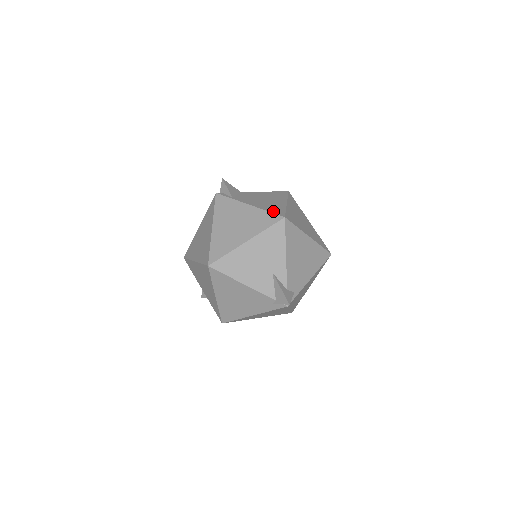
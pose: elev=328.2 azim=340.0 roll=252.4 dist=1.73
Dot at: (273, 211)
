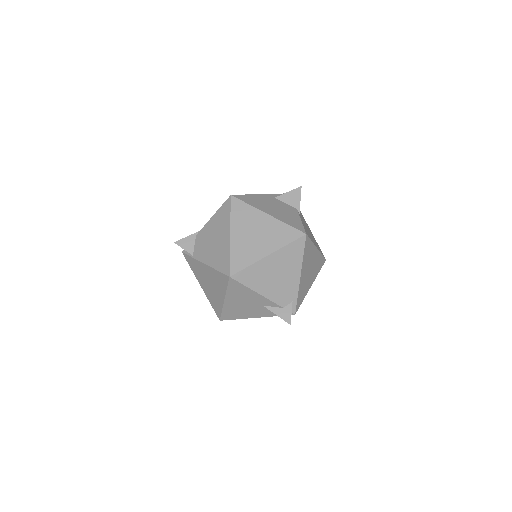
Dot at: (221, 268)
